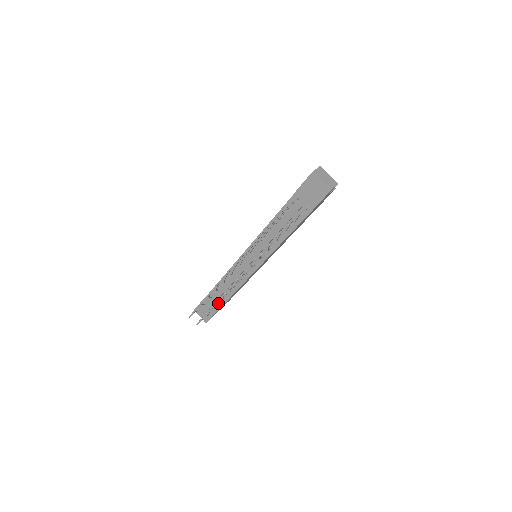
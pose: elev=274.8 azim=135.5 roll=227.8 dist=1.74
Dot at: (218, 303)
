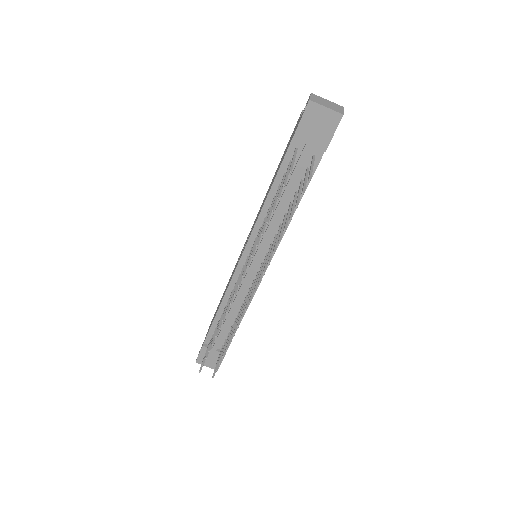
Dot at: occluded
